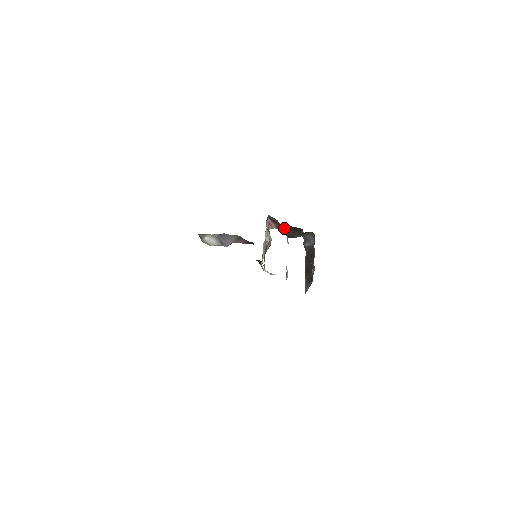
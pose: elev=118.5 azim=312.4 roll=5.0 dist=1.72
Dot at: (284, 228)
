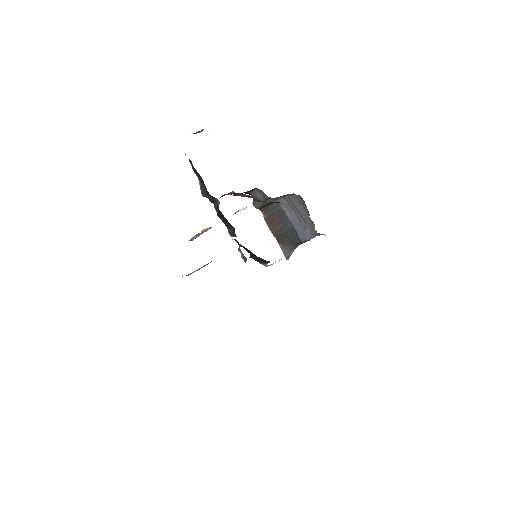
Dot at: (261, 202)
